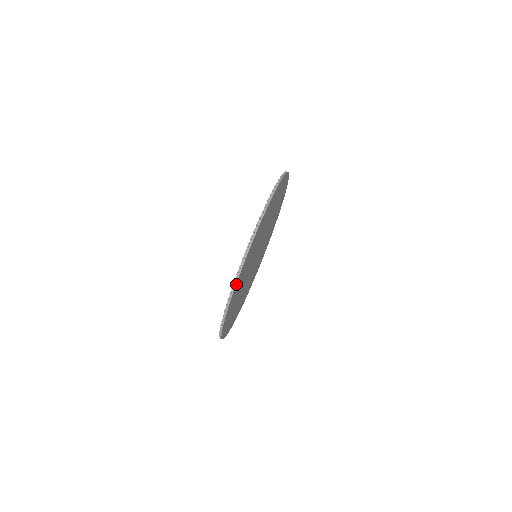
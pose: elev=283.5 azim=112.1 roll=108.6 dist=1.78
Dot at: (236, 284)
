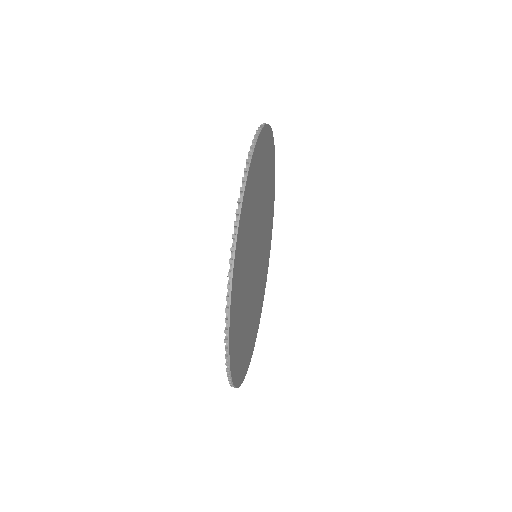
Dot at: (230, 314)
